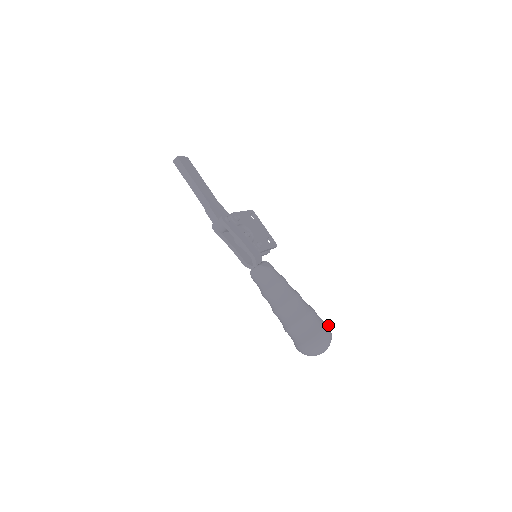
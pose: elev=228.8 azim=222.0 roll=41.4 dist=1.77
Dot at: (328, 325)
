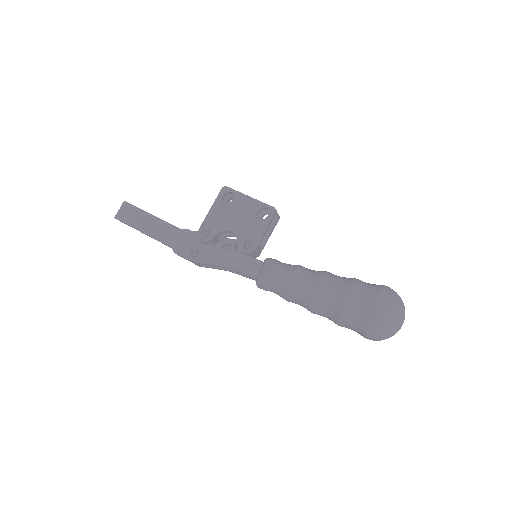
Dot at: (380, 300)
